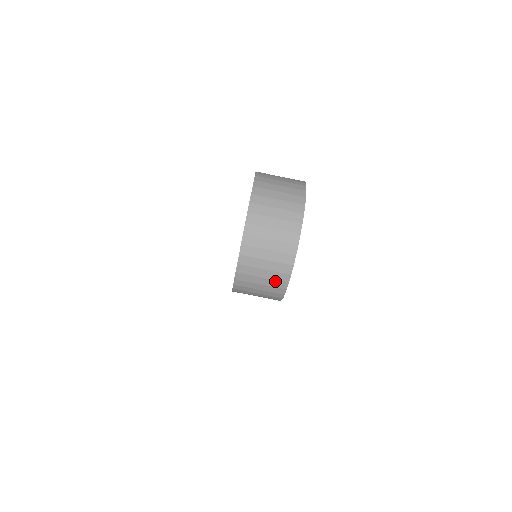
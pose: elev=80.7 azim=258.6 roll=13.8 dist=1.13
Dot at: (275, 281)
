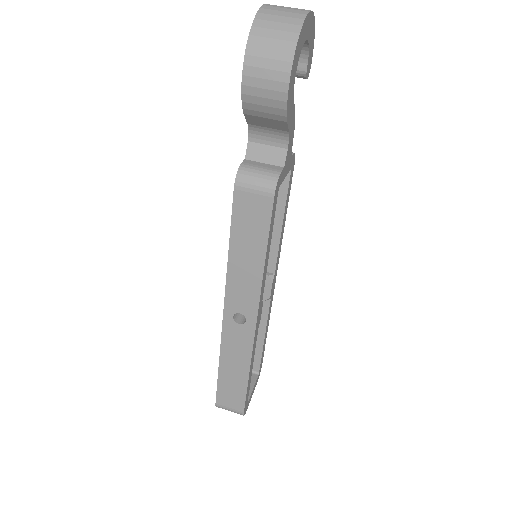
Dot at: (287, 33)
